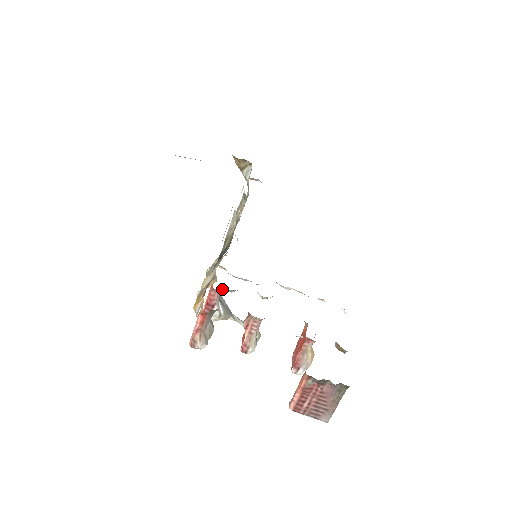
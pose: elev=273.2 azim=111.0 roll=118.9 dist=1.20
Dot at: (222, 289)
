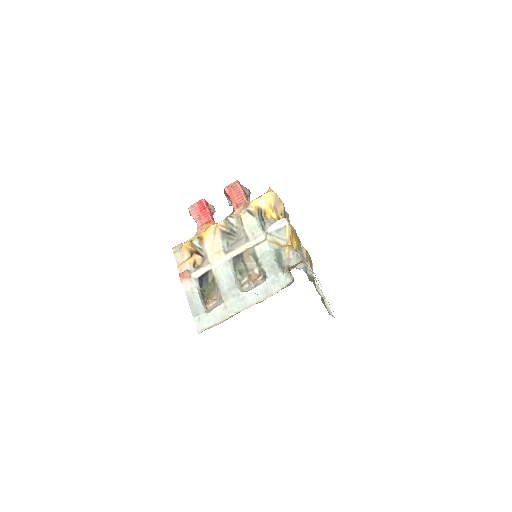
Dot at: occluded
